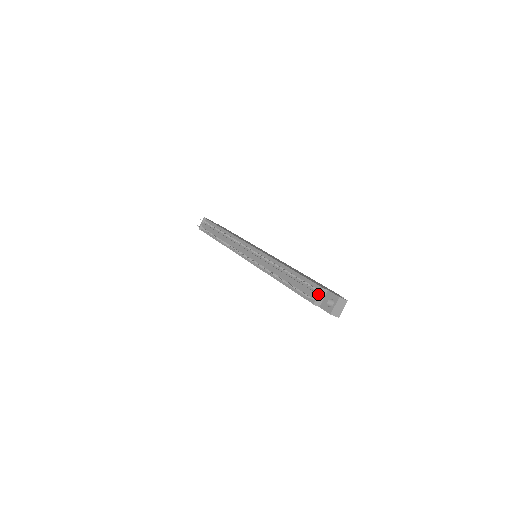
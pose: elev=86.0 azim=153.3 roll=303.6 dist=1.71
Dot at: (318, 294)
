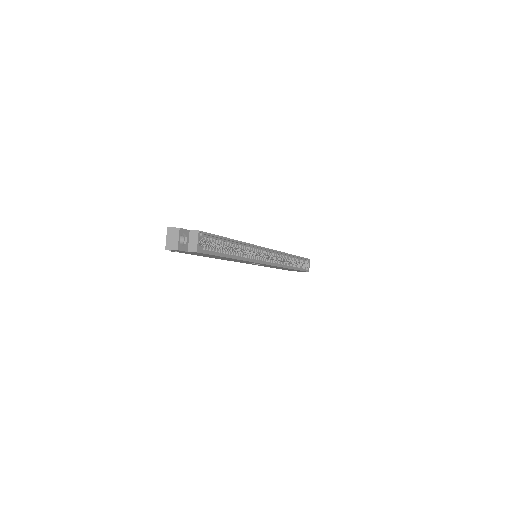
Dot at: occluded
